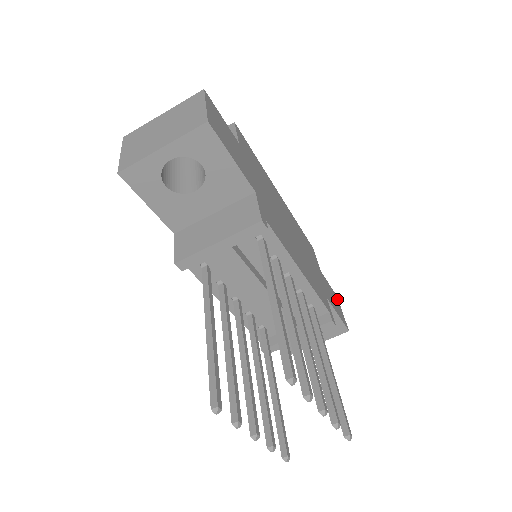
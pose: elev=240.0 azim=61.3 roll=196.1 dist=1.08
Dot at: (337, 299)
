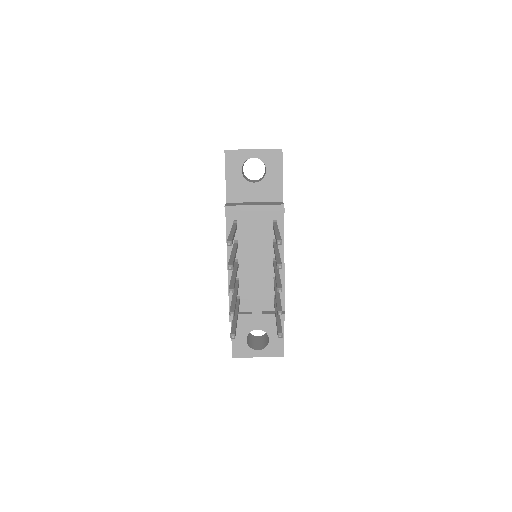
Dot at: occluded
